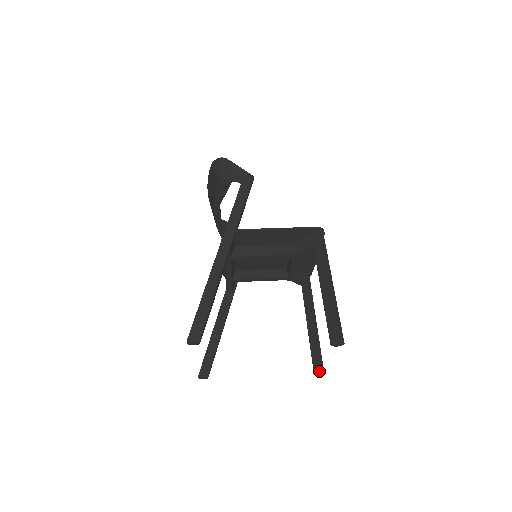
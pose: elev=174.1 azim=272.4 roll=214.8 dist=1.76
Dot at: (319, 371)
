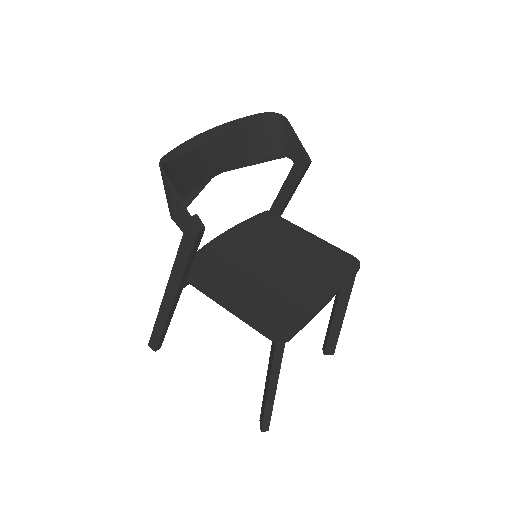
Dot at: (325, 354)
